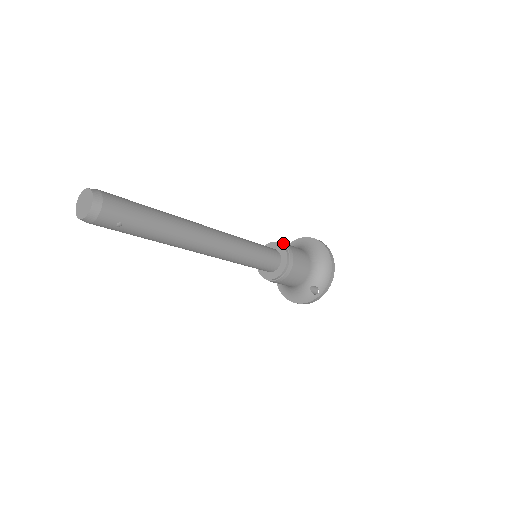
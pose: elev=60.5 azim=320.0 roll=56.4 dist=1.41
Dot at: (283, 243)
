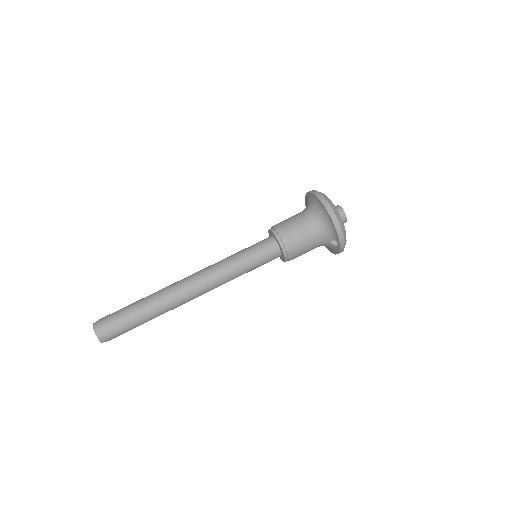
Dot at: (274, 228)
